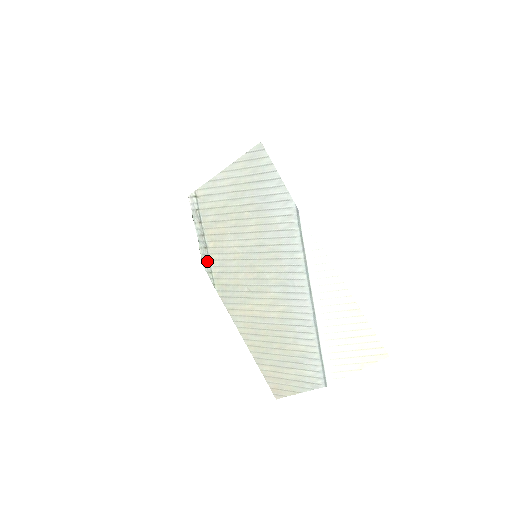
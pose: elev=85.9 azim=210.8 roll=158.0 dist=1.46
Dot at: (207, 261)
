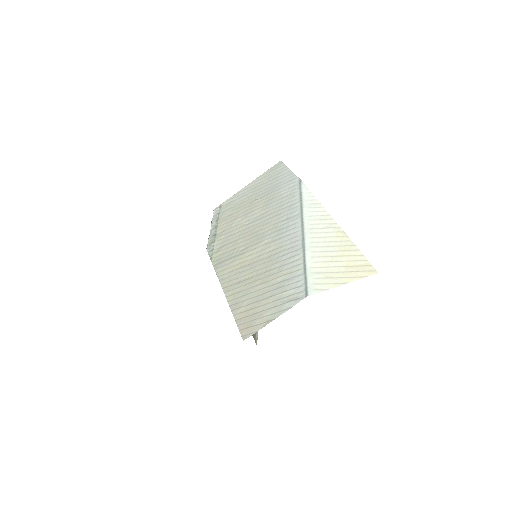
Dot at: (212, 243)
